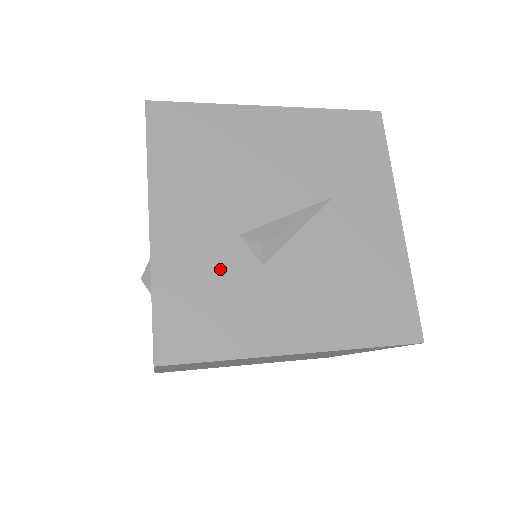
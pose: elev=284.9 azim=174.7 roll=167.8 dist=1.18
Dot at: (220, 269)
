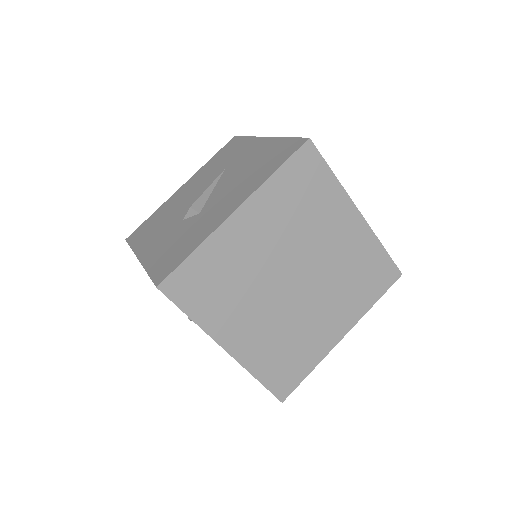
Dot at: (178, 235)
